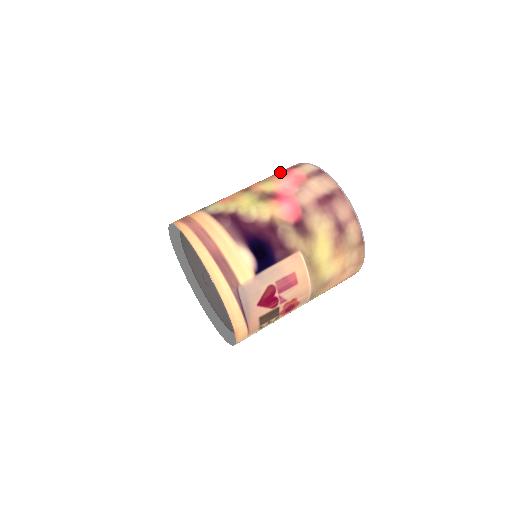
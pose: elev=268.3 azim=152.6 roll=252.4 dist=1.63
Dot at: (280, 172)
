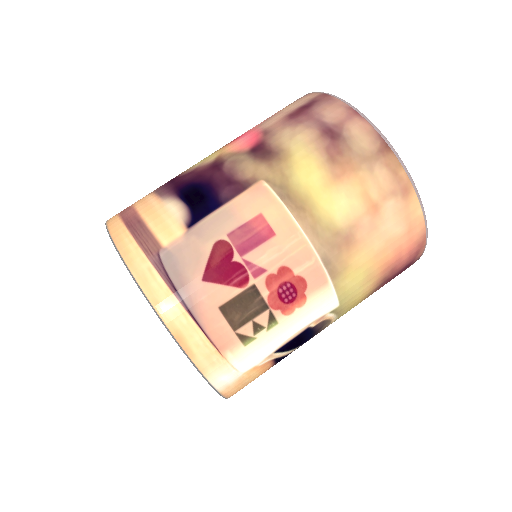
Dot at: occluded
